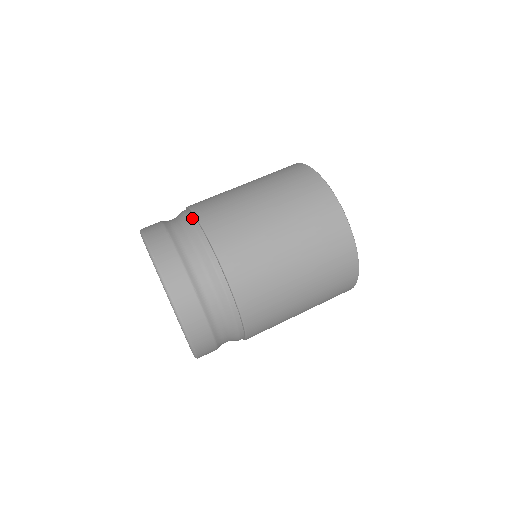
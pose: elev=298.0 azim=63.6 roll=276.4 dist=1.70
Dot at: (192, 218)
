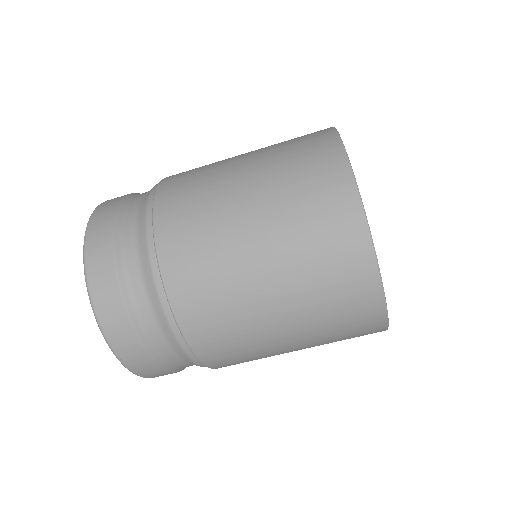
Dot at: (169, 317)
